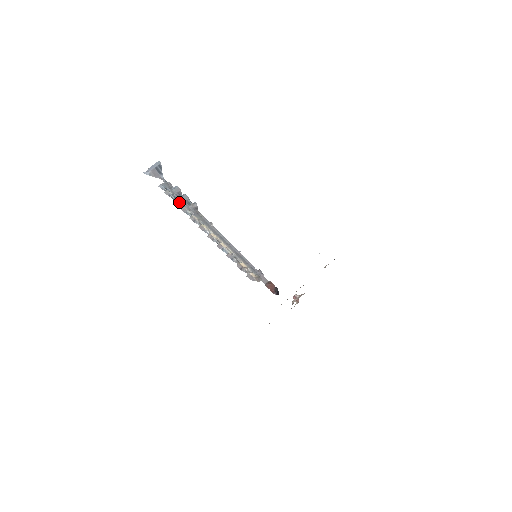
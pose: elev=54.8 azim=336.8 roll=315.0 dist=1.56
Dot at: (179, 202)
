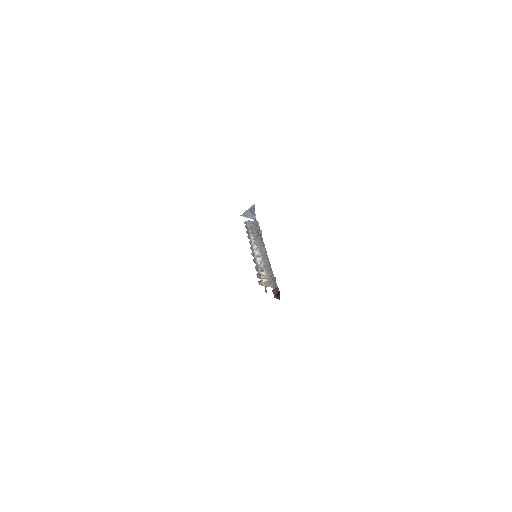
Dot at: (250, 231)
